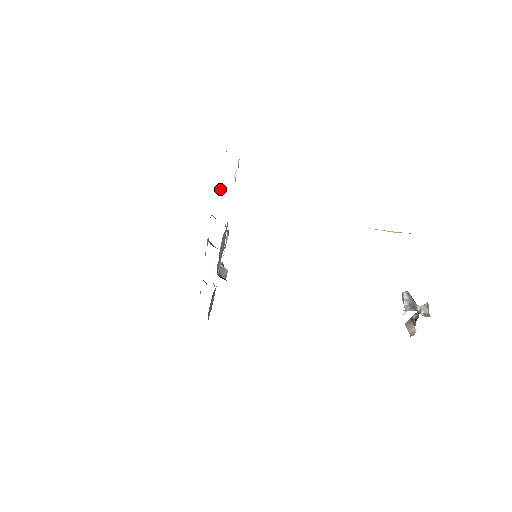
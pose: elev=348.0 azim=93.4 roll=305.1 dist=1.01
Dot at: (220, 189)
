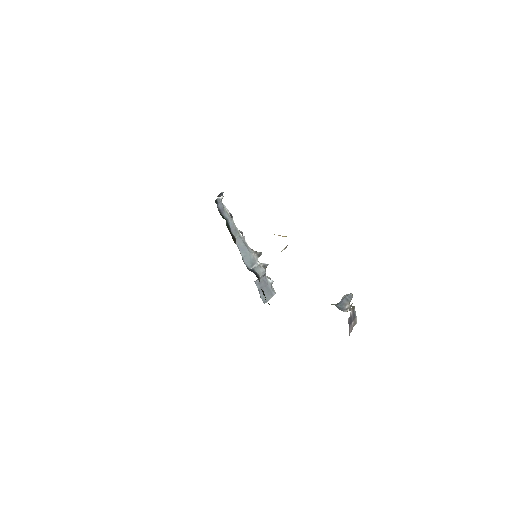
Dot at: occluded
